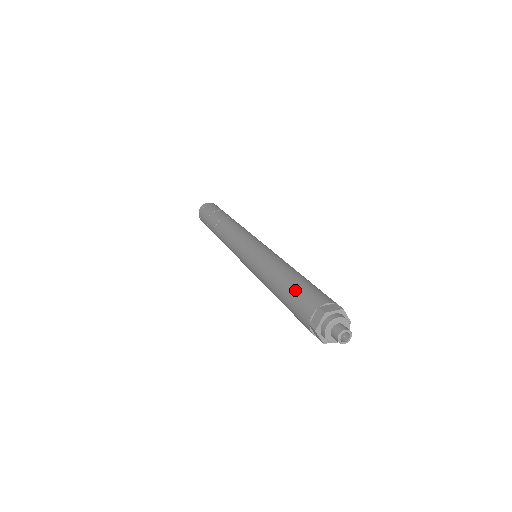
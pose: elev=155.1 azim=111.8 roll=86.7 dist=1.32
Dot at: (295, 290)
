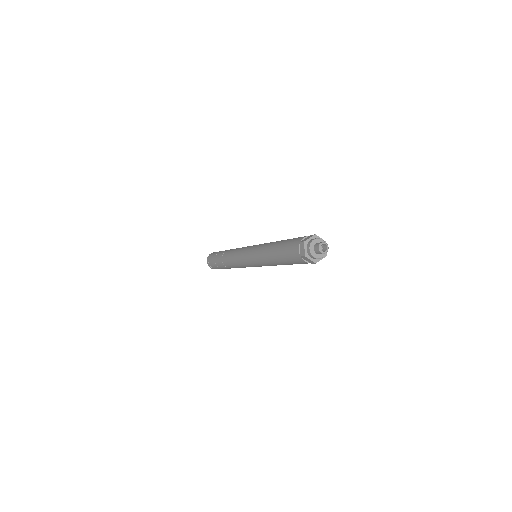
Dot at: (284, 246)
